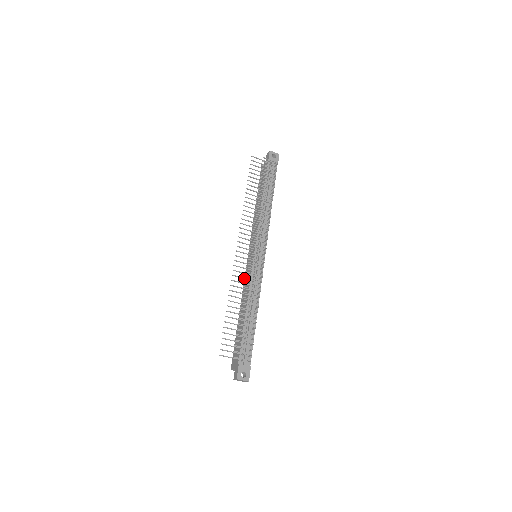
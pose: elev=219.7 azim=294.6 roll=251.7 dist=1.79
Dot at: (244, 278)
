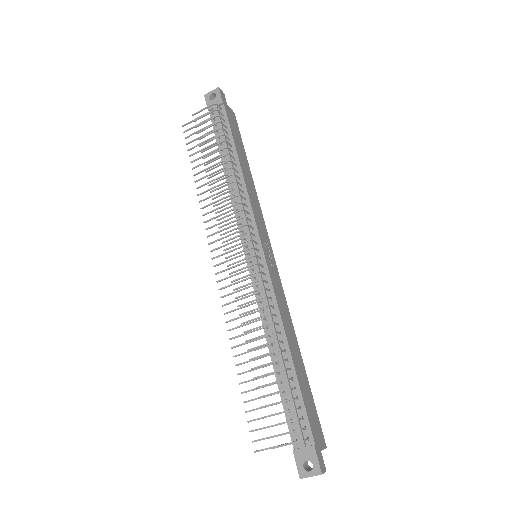
Dot at: (242, 307)
